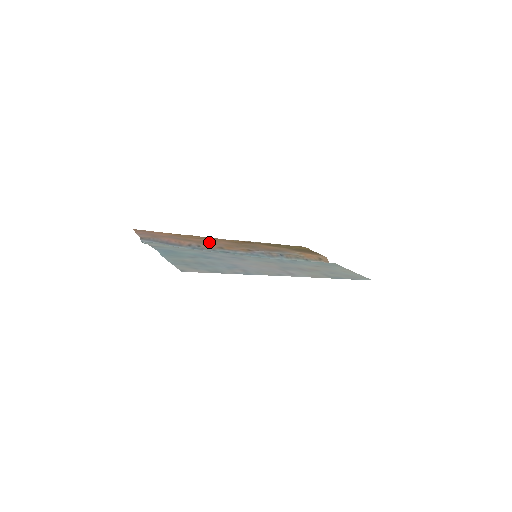
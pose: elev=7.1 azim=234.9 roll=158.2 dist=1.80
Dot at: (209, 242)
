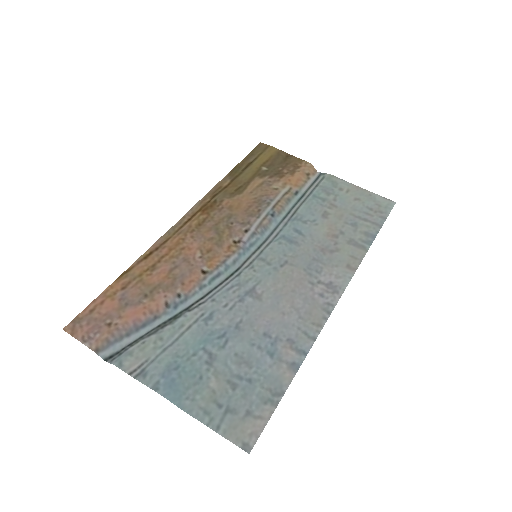
Dot at: (180, 268)
